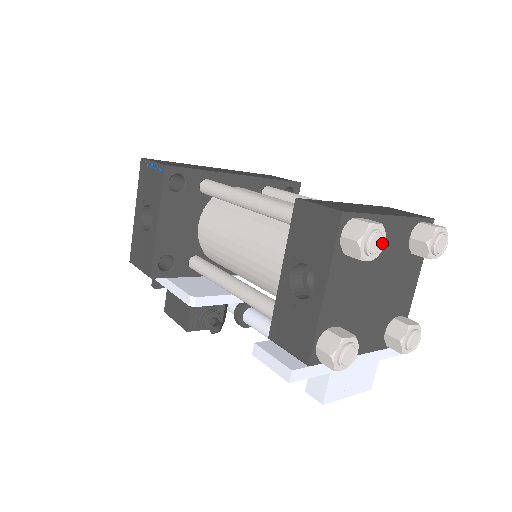
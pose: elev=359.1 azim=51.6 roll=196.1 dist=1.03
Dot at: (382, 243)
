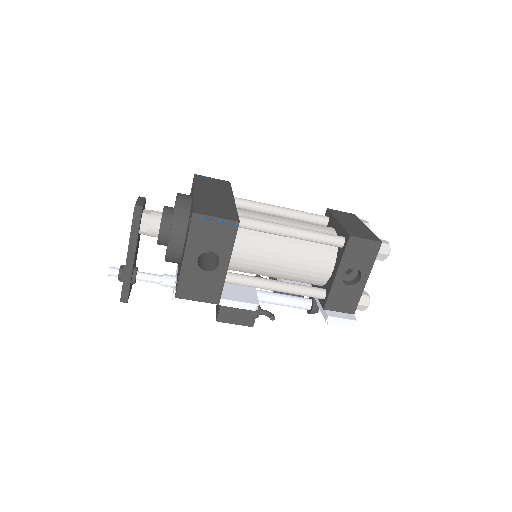
Dot at: occluded
